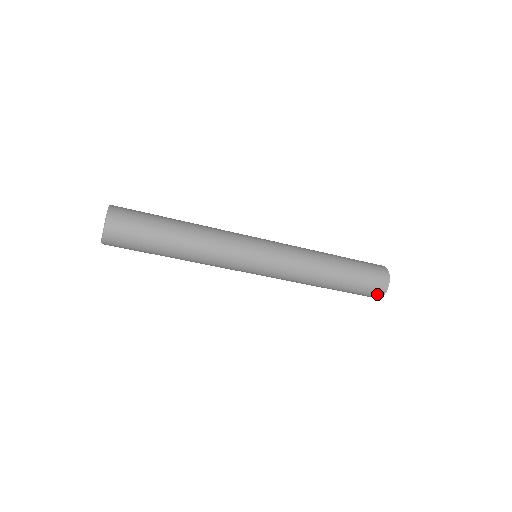
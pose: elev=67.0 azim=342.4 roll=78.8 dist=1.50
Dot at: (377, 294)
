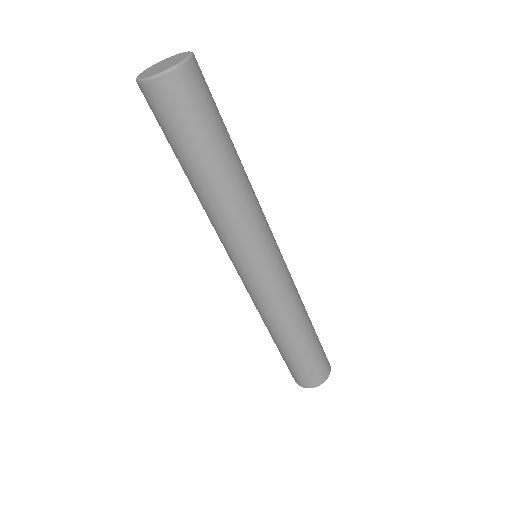
Dot at: (318, 379)
